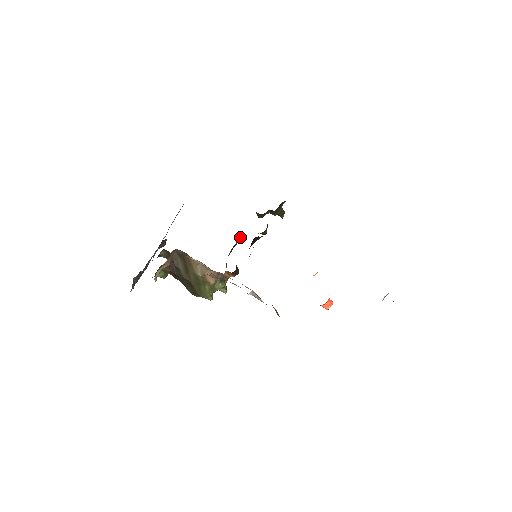
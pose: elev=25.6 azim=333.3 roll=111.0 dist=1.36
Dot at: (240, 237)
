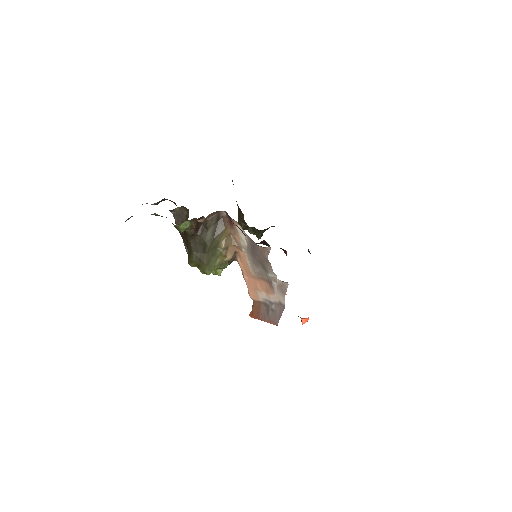
Dot at: occluded
